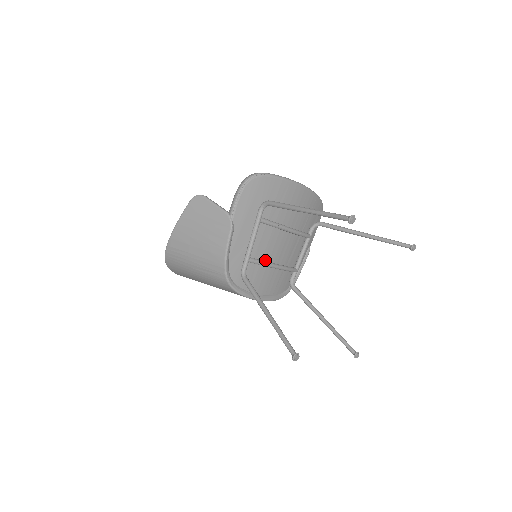
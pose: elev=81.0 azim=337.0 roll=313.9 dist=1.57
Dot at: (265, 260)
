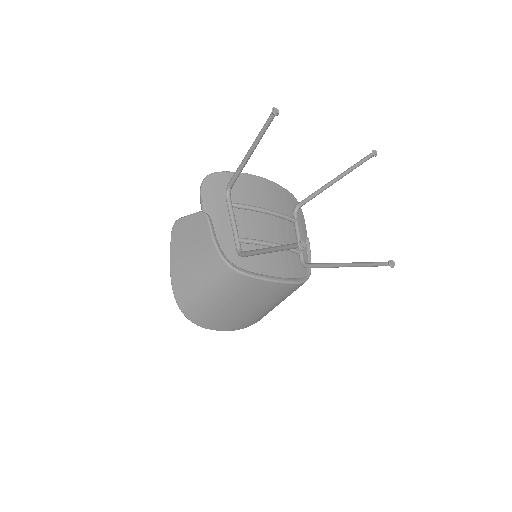
Dot at: occluded
